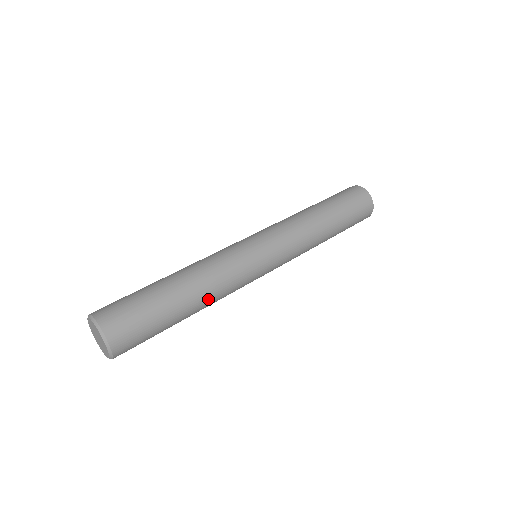
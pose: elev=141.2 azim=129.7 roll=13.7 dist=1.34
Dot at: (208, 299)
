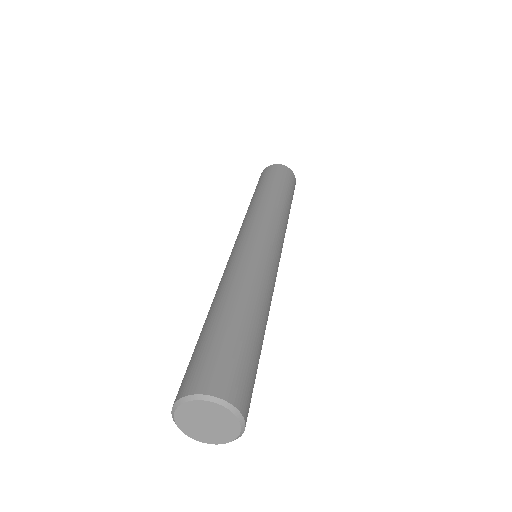
Dot at: (266, 306)
